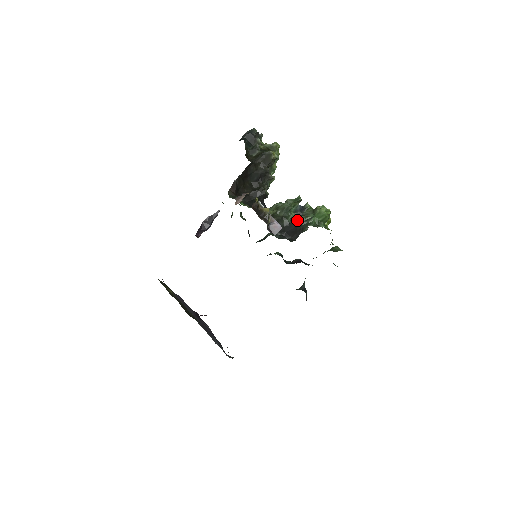
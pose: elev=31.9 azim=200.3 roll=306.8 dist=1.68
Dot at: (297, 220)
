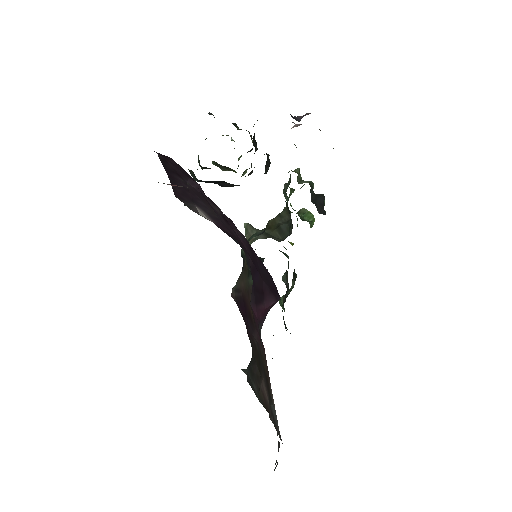
Dot at: occluded
